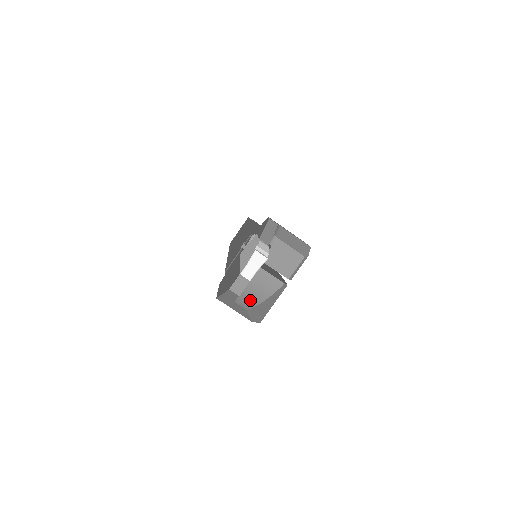
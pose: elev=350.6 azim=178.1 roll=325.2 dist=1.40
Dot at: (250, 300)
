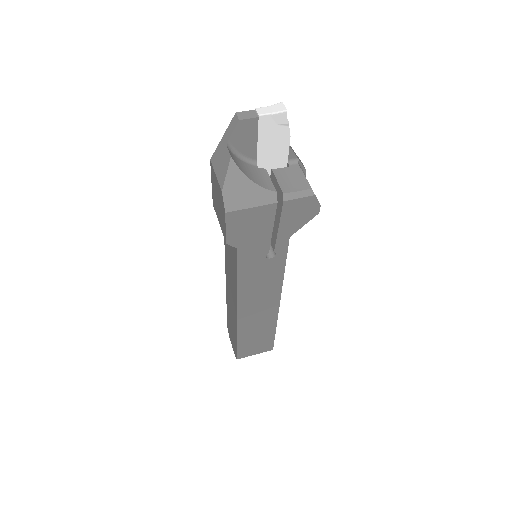
Dot at: (239, 164)
